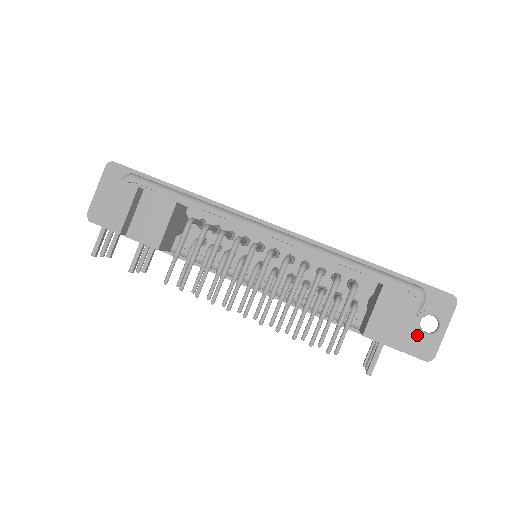
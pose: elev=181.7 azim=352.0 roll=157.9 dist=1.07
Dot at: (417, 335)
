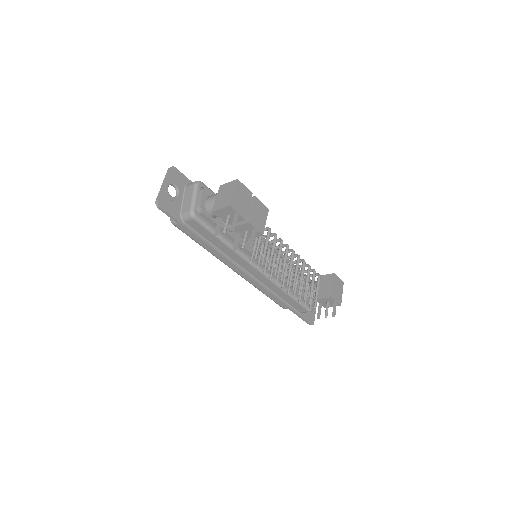
Dot at: occluded
